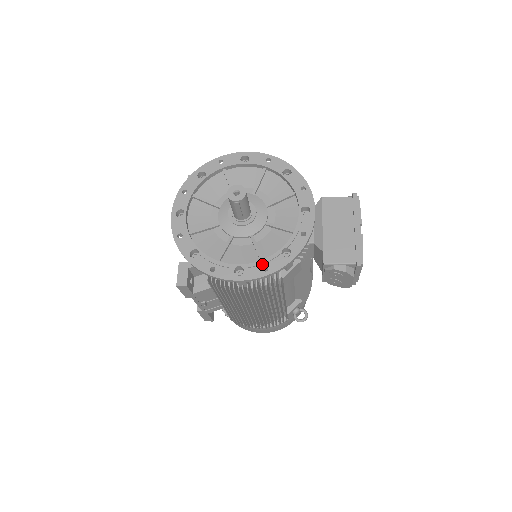
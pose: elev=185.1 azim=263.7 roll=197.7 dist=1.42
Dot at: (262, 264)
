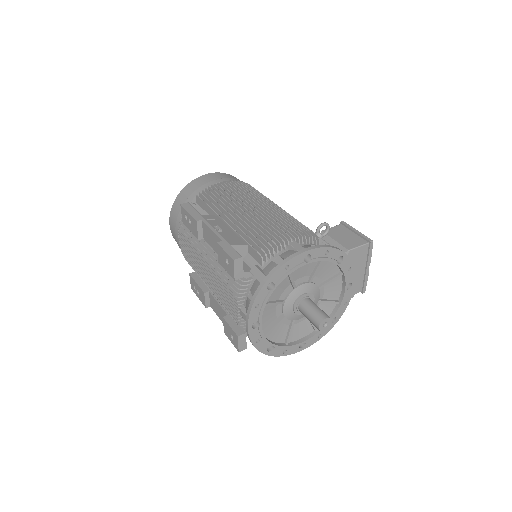
Dot at: (318, 334)
